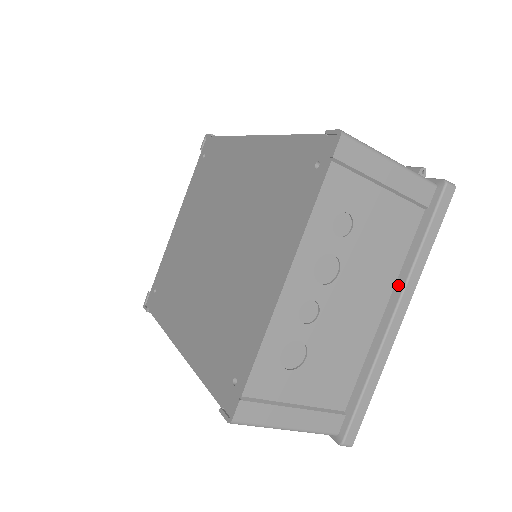
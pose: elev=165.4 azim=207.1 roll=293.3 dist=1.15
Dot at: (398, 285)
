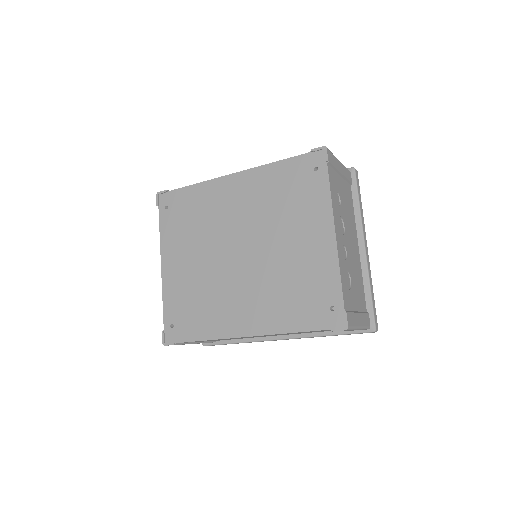
Dot at: (358, 229)
